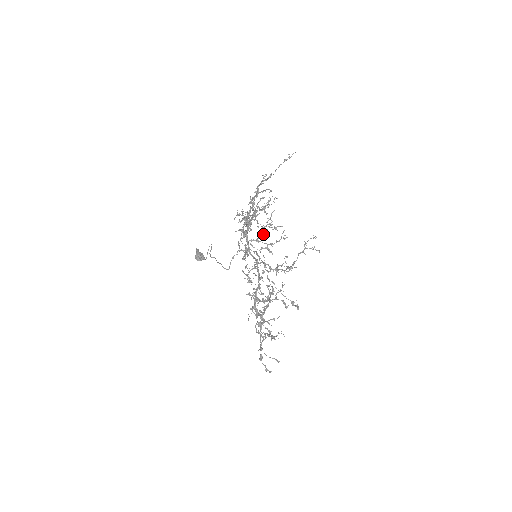
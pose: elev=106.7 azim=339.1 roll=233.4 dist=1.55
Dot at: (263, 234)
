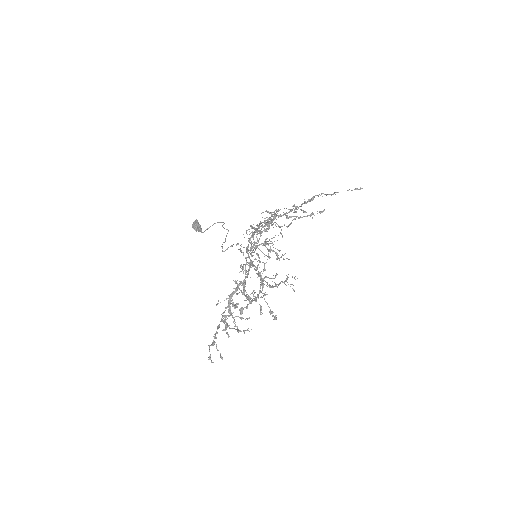
Dot at: occluded
